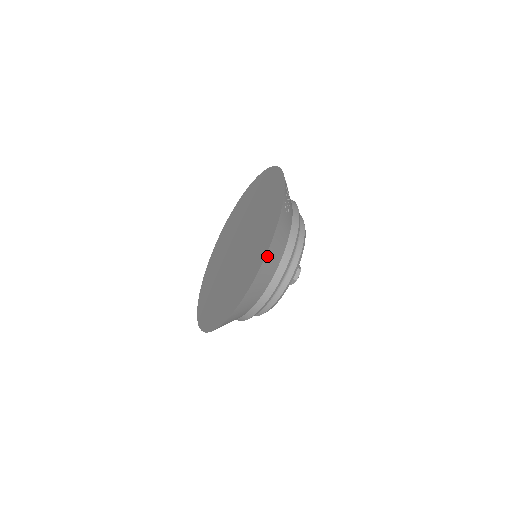
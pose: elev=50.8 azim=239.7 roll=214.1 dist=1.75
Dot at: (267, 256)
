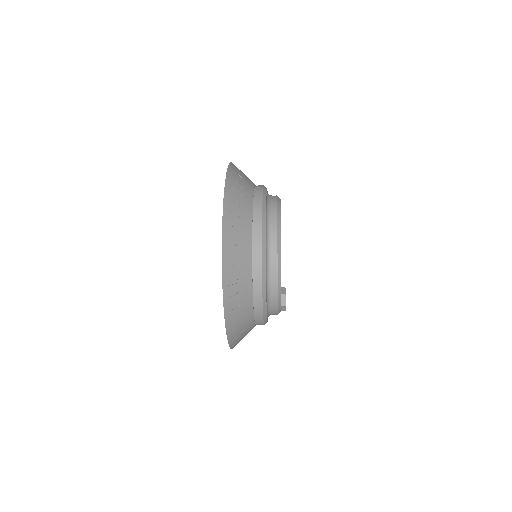
Dot at: (232, 344)
